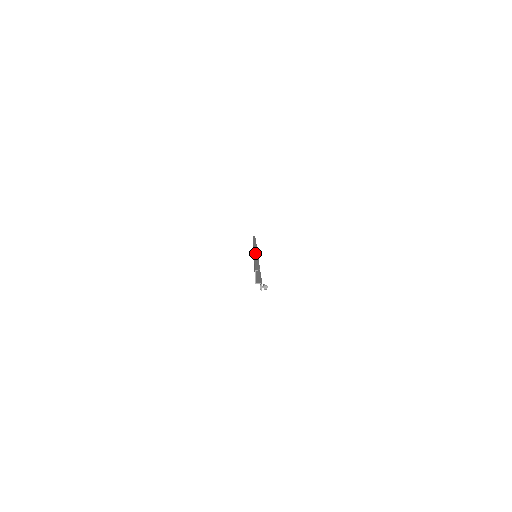
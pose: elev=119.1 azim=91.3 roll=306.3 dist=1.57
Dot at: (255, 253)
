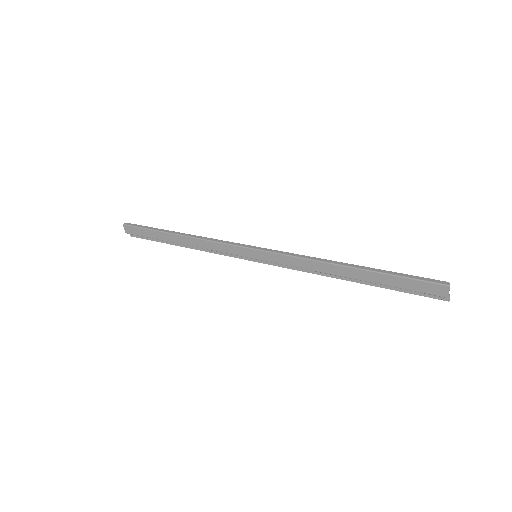
Dot at: (309, 258)
